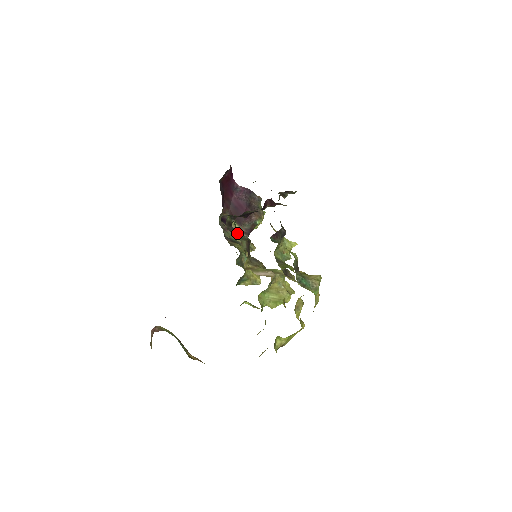
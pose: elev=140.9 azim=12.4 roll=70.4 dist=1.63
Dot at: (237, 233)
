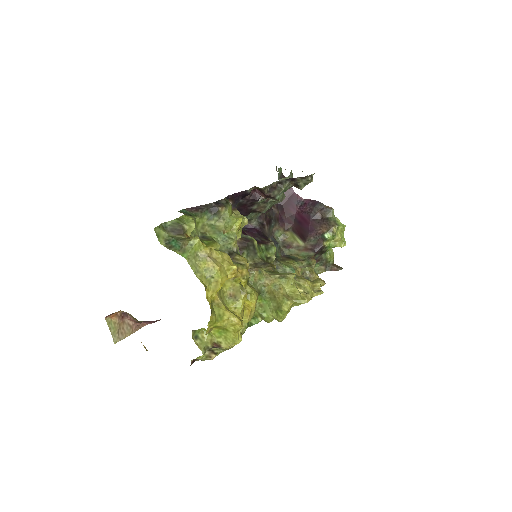
Dot at: occluded
